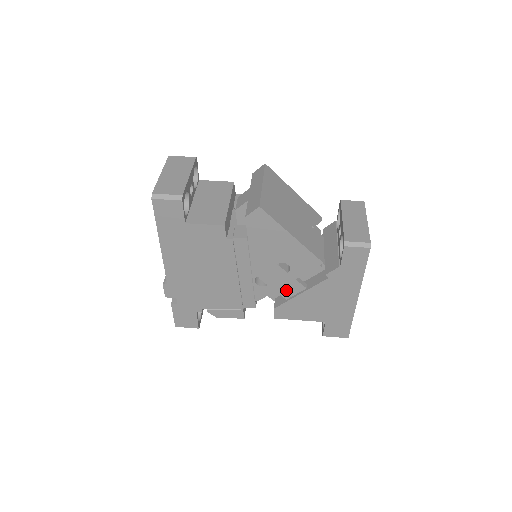
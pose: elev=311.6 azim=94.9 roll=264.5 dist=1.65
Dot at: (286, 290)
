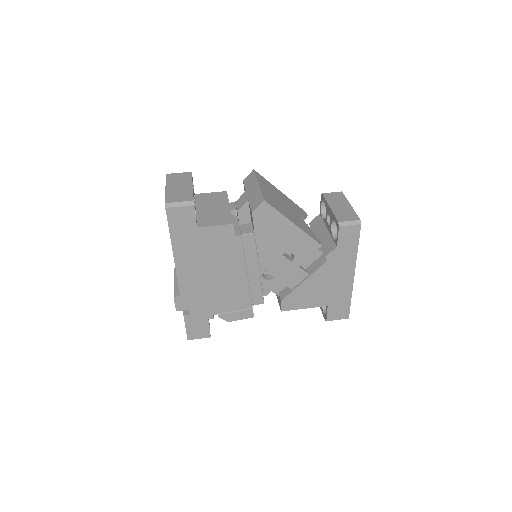
Dot at: (291, 280)
